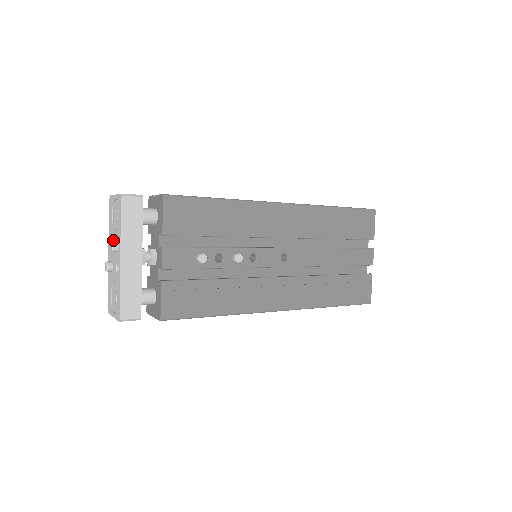
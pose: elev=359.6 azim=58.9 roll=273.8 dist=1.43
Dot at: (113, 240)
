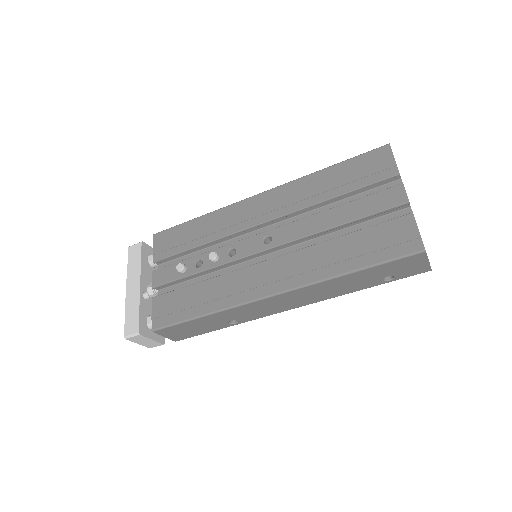
Dot at: occluded
